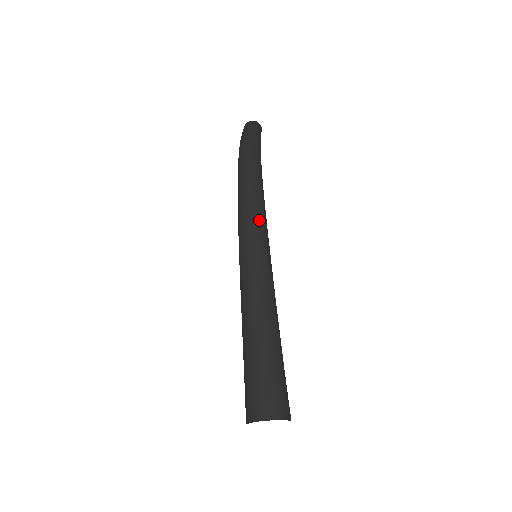
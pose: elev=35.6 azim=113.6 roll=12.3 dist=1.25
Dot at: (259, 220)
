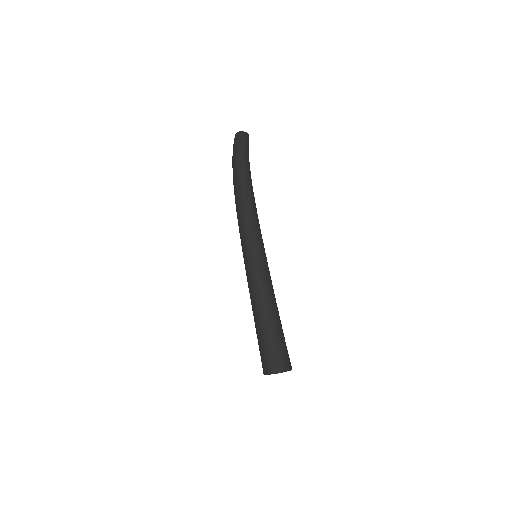
Dot at: (253, 231)
